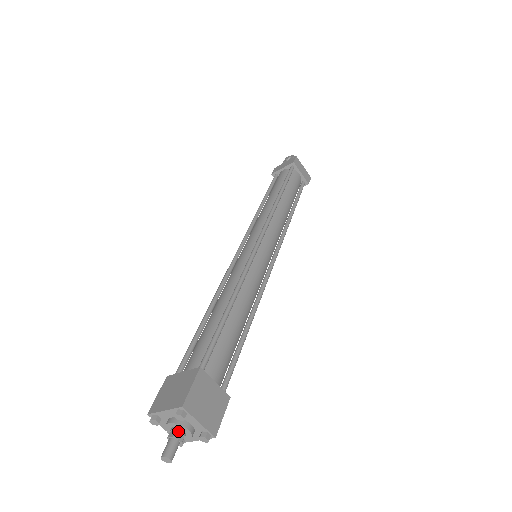
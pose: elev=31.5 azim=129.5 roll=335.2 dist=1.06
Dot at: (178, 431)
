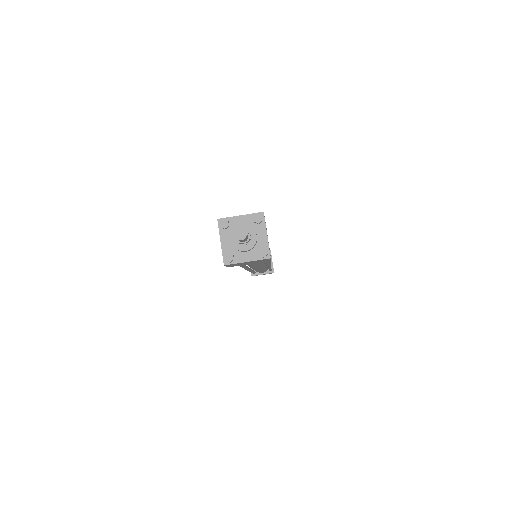
Dot at: (248, 232)
